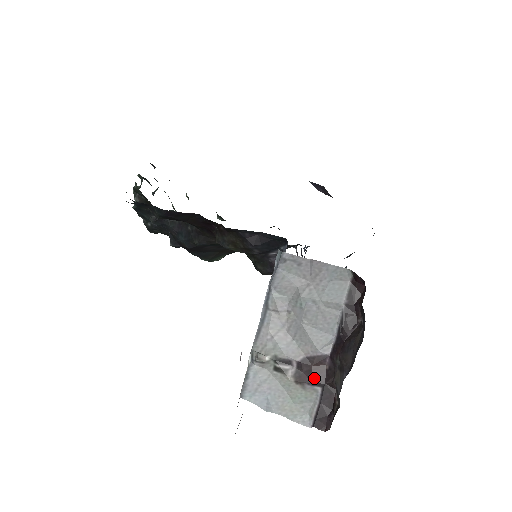
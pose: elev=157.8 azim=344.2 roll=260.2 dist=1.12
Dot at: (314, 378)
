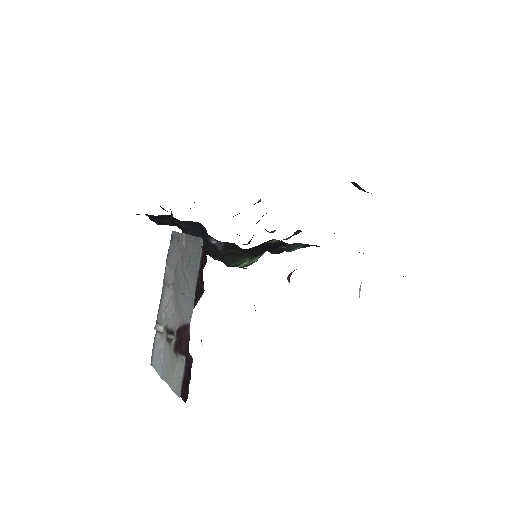
Dot at: (182, 347)
